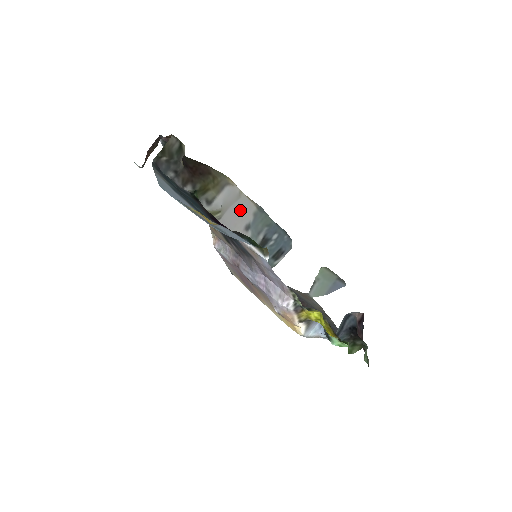
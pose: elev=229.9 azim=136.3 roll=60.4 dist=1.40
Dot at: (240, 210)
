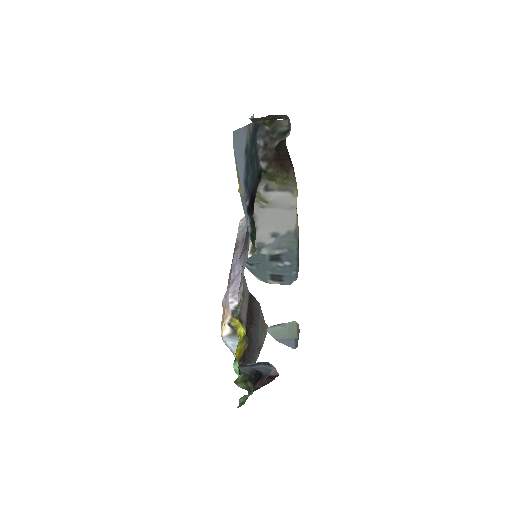
Dot at: (282, 218)
